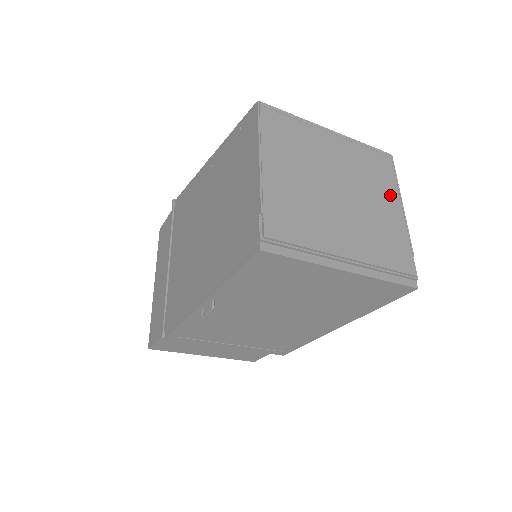
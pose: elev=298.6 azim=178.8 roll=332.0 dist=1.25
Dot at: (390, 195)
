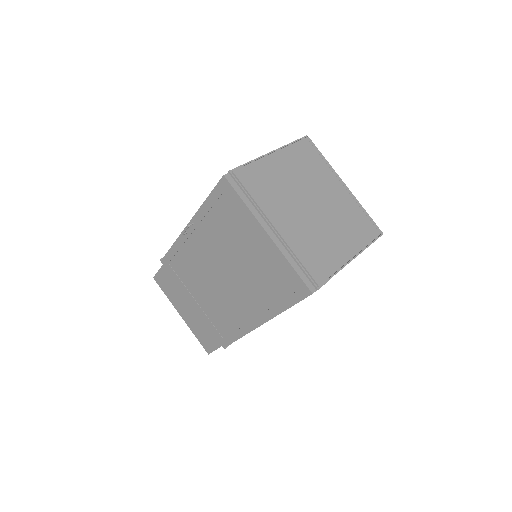
Dot at: (353, 243)
